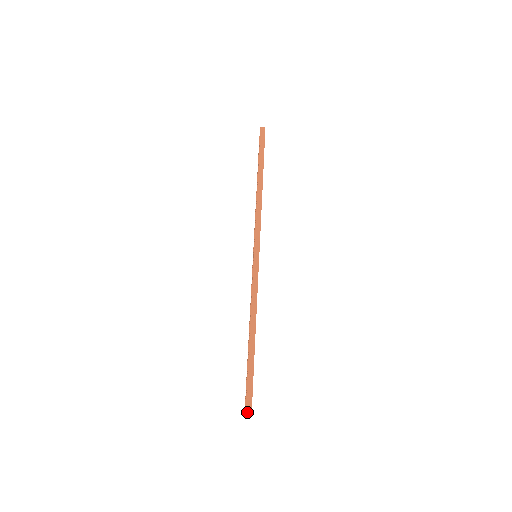
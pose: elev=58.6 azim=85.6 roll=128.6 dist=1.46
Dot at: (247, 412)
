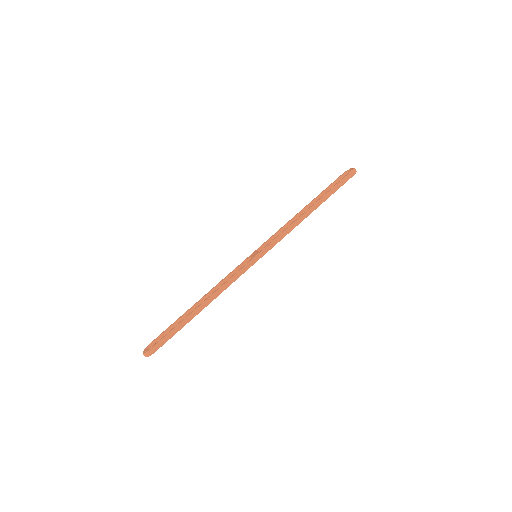
Dot at: (147, 353)
